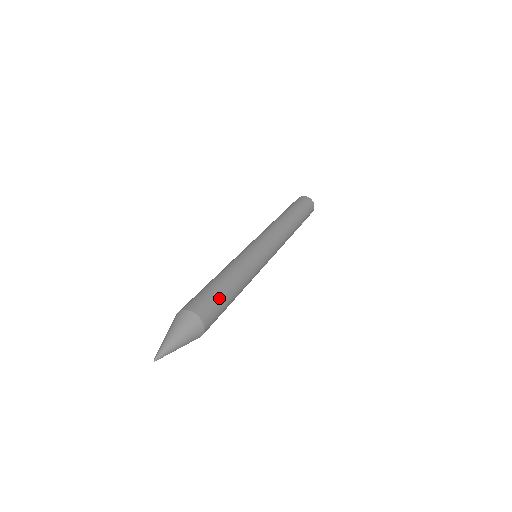
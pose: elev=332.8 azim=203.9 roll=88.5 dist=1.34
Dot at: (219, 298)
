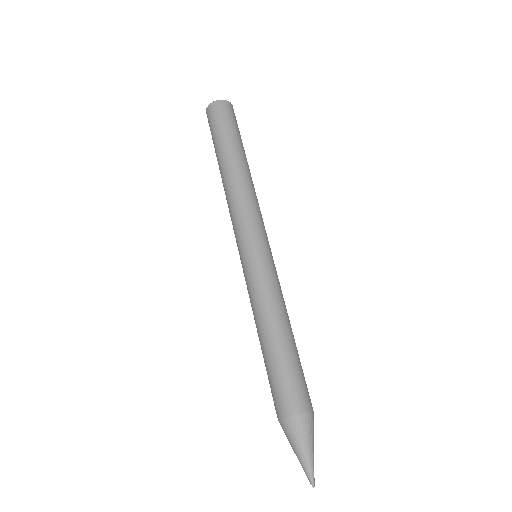
Dot at: (287, 370)
